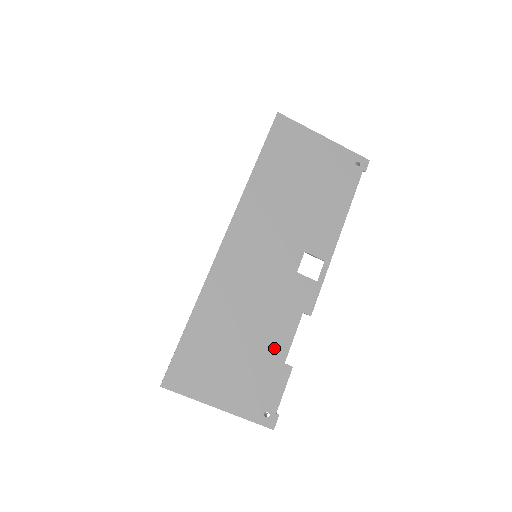
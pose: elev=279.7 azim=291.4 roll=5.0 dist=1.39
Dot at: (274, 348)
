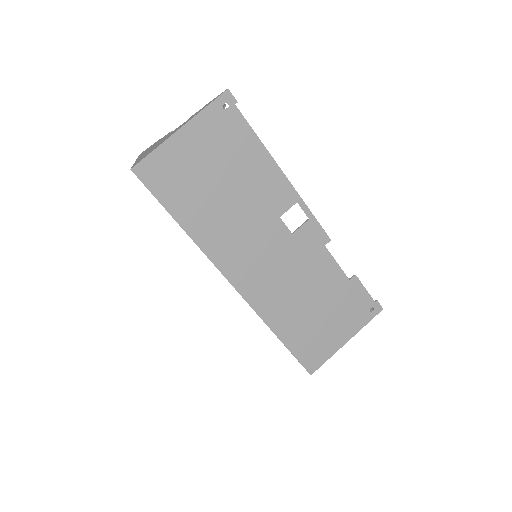
Dot at: (335, 283)
